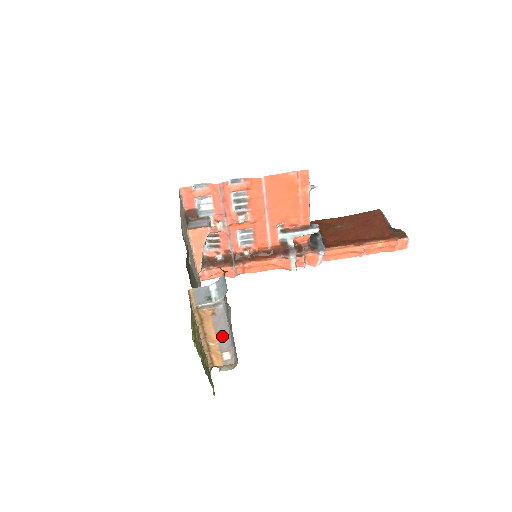
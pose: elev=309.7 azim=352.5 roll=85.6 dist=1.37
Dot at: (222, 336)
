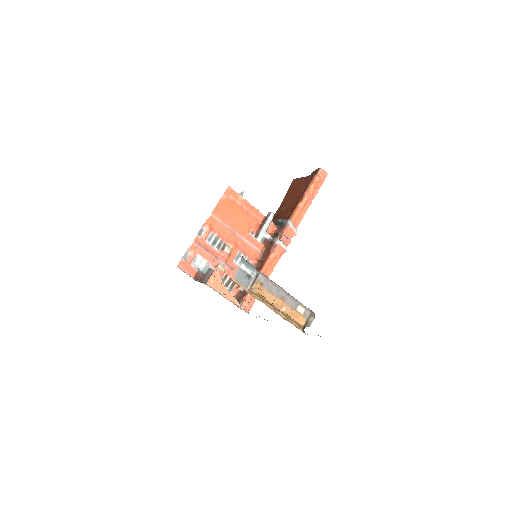
Dot at: (283, 297)
